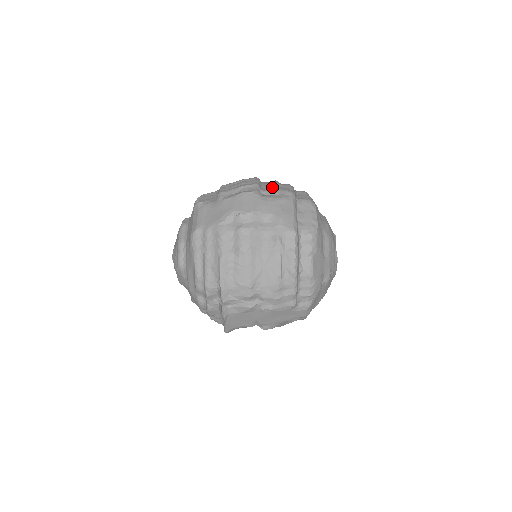
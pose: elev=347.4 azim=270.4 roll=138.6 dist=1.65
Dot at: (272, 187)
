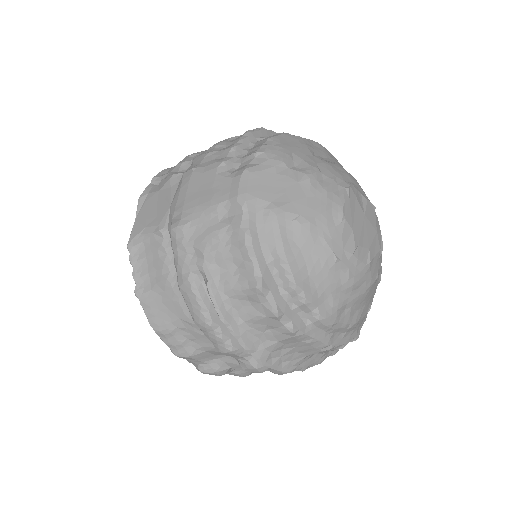
Dot at: occluded
